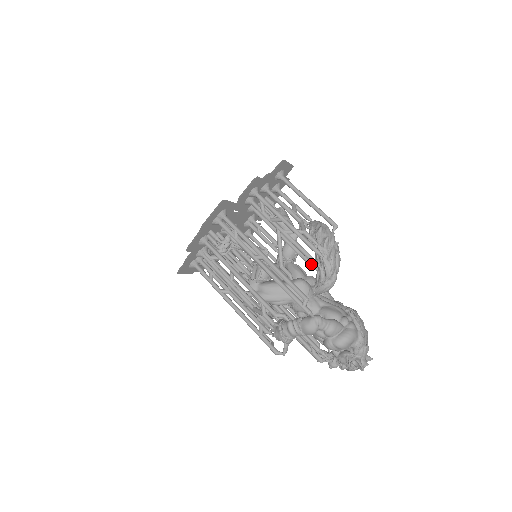
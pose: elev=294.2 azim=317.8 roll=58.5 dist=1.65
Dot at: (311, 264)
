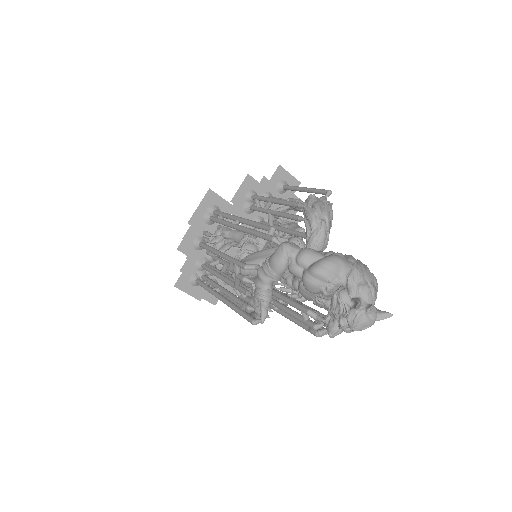
Dot at: (305, 235)
